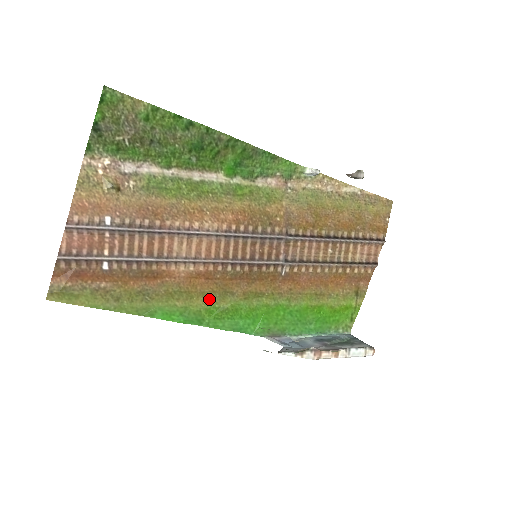
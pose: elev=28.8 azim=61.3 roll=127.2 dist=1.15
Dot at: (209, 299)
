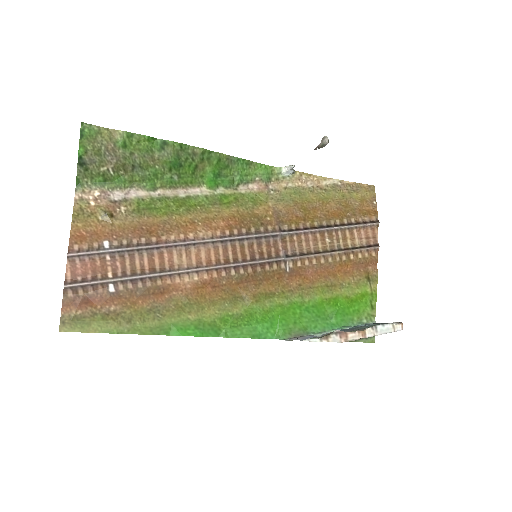
Dot at: (221, 307)
